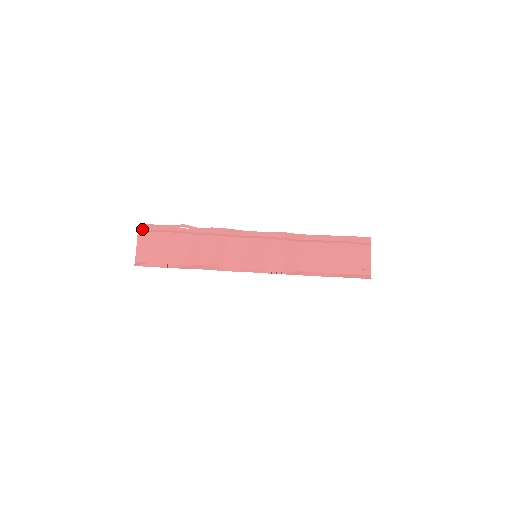
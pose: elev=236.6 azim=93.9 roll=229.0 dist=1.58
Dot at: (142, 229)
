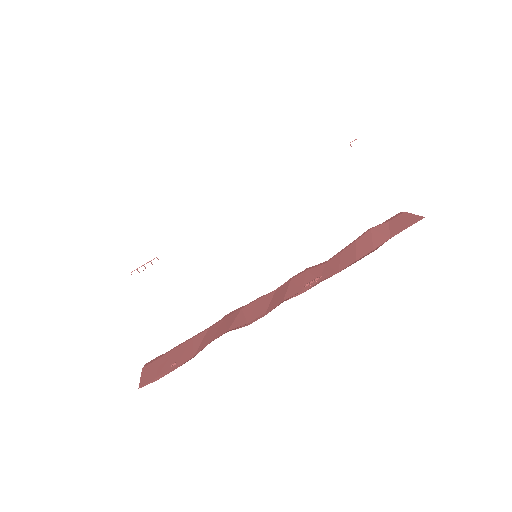
Dot at: (147, 365)
